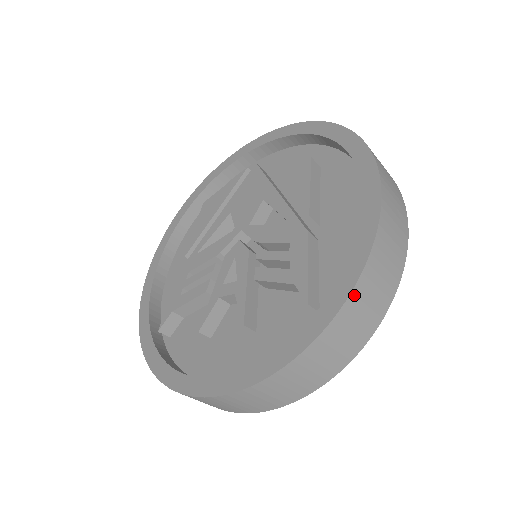
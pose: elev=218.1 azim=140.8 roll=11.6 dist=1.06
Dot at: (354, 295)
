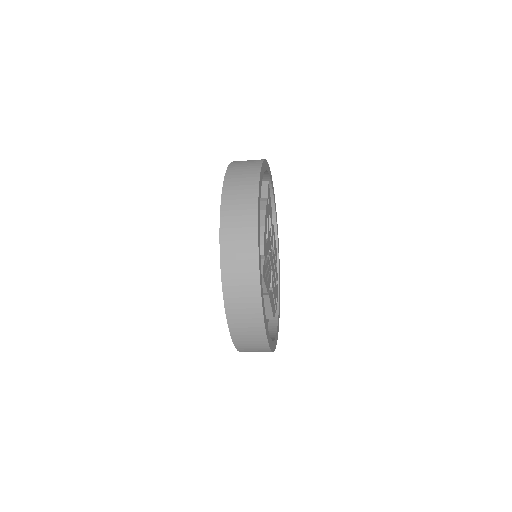
Dot at: occluded
